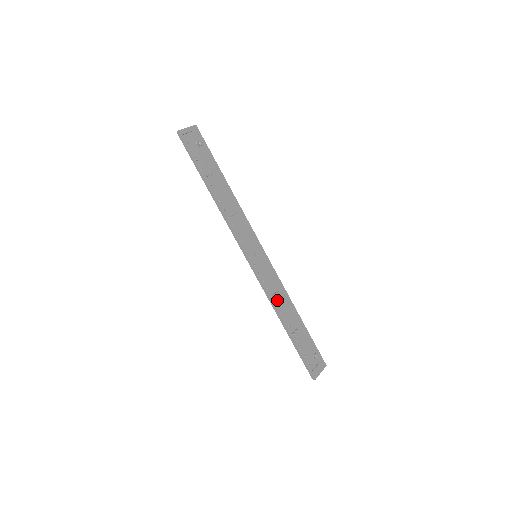
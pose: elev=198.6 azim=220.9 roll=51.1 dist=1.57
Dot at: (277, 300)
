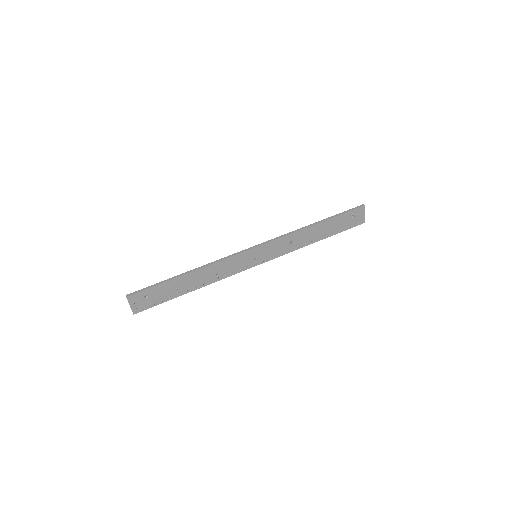
Dot at: (296, 244)
